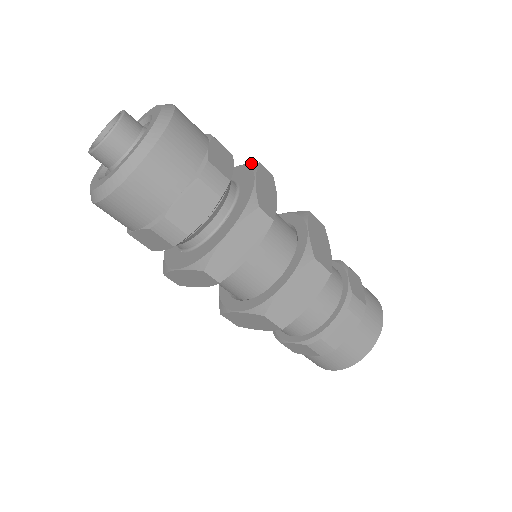
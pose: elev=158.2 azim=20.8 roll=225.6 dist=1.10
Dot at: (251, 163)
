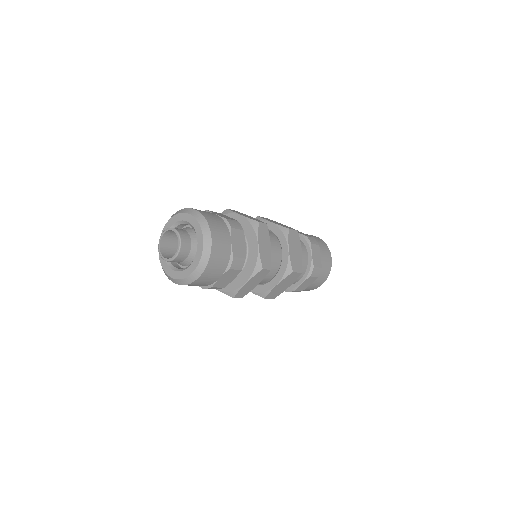
Dot at: (253, 220)
